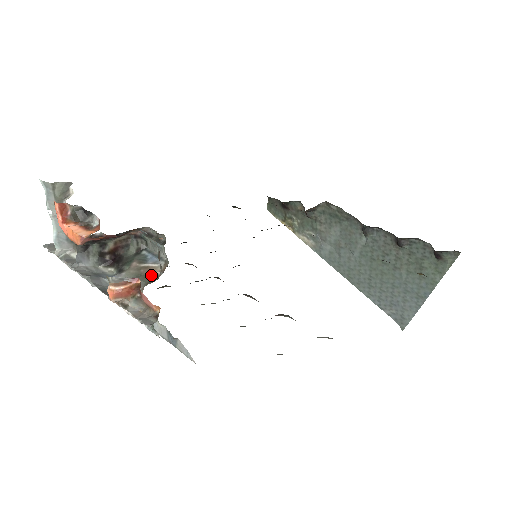
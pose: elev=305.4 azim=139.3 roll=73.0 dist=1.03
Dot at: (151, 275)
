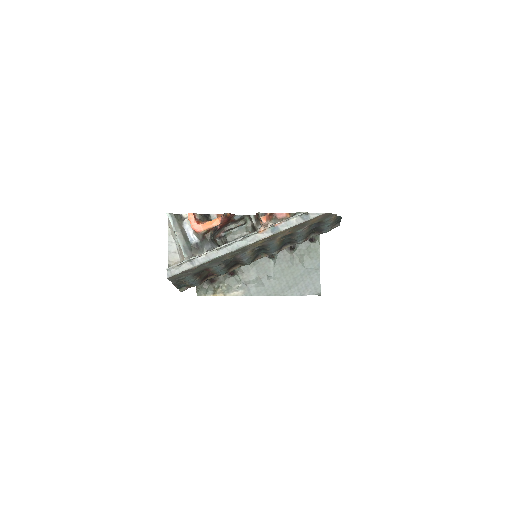
Dot at: occluded
